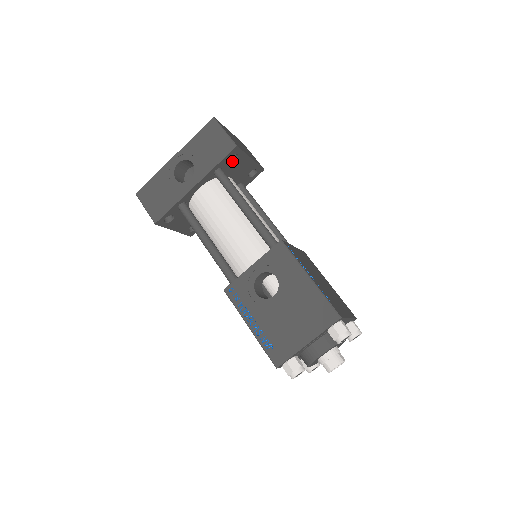
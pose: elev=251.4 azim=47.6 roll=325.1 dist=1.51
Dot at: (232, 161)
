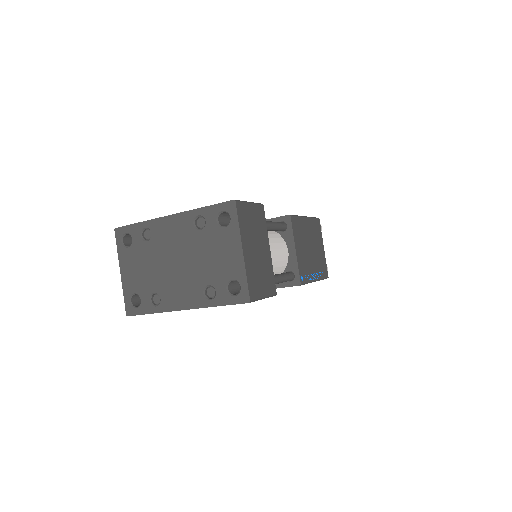
Dot at: occluded
